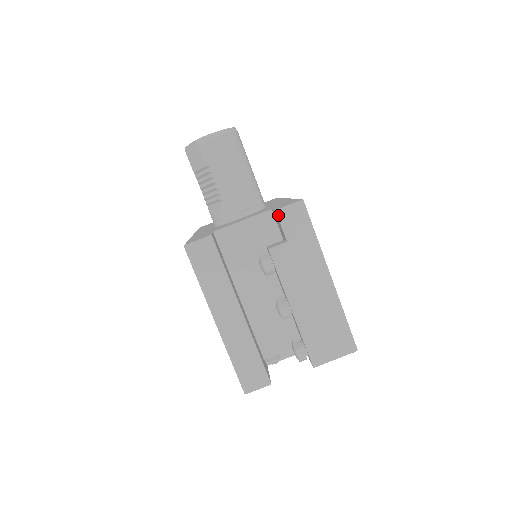
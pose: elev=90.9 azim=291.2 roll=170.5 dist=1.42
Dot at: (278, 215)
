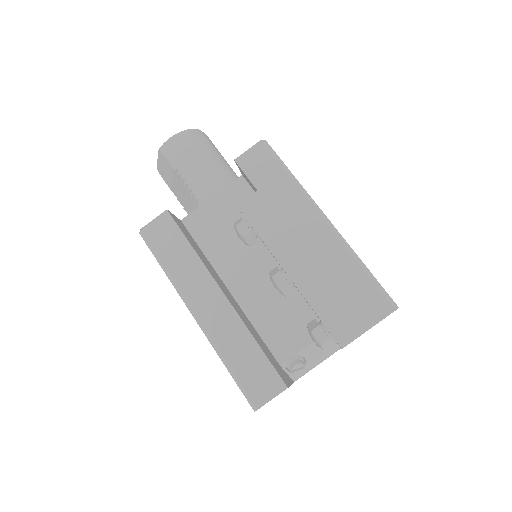
Dot at: (239, 164)
